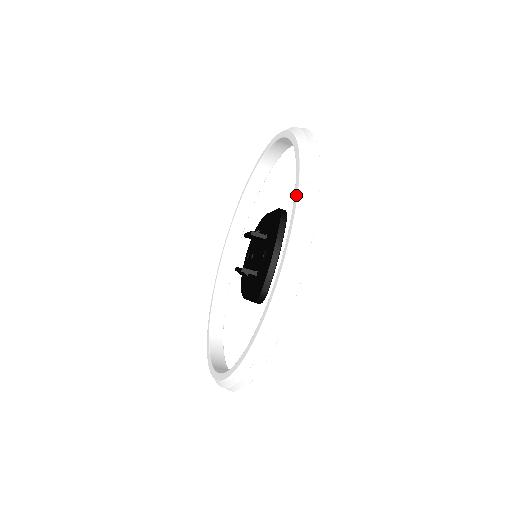
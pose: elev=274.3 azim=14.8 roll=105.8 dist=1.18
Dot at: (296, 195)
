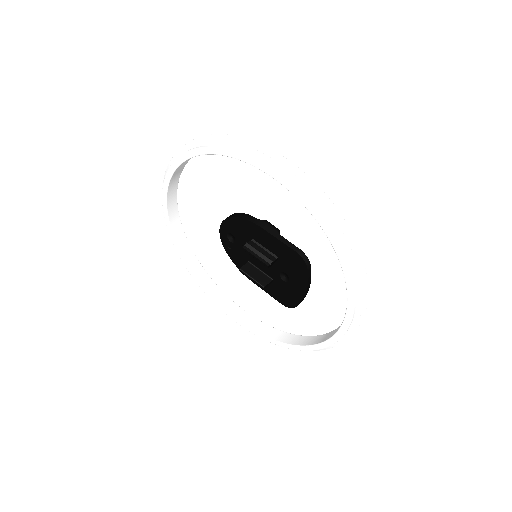
Dot at: (351, 295)
